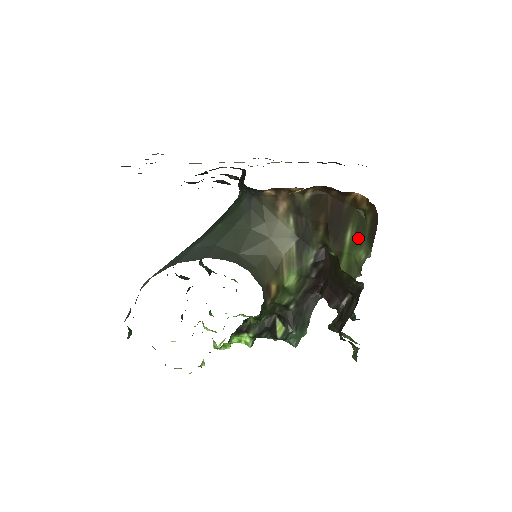
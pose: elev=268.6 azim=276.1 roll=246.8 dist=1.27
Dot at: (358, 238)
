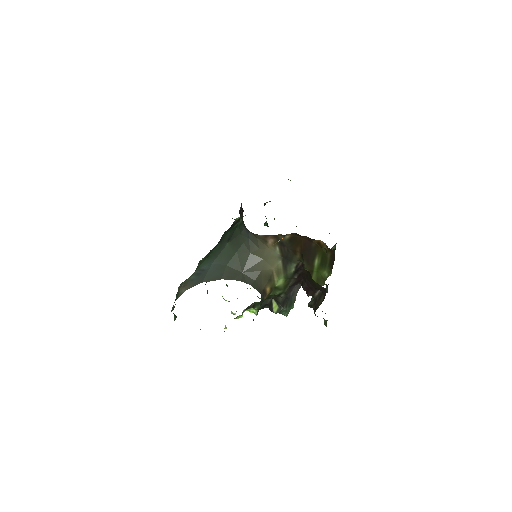
Dot at: (323, 264)
